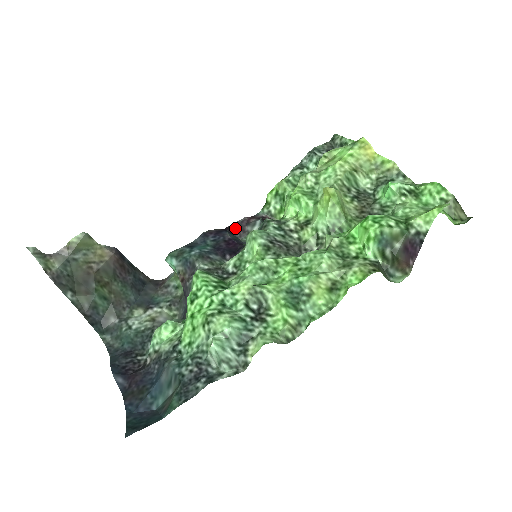
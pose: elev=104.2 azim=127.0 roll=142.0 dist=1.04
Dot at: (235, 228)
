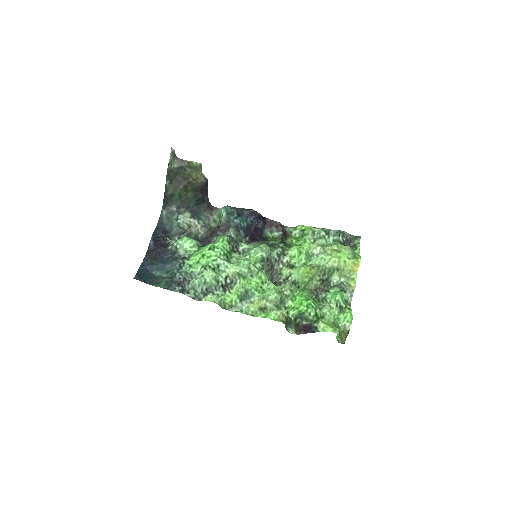
Dot at: (269, 222)
